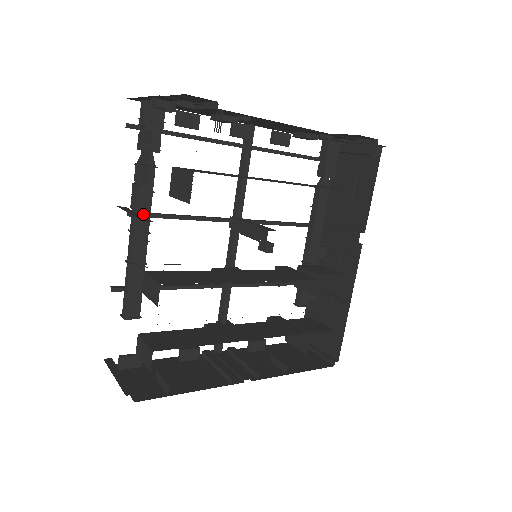
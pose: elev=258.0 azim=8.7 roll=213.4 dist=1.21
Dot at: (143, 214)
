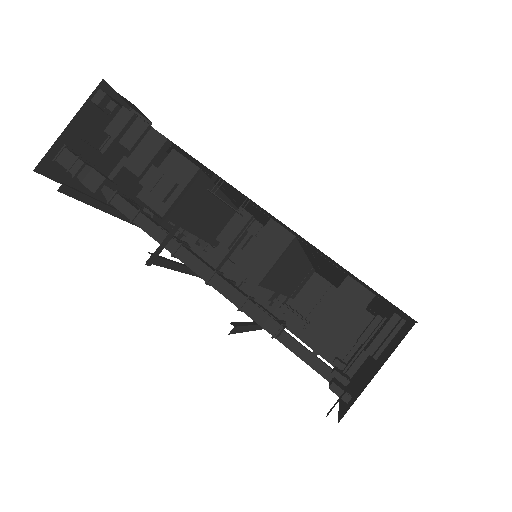
Dot at: (166, 231)
